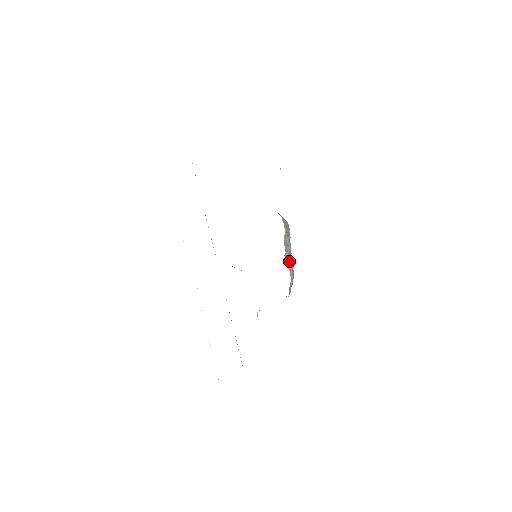
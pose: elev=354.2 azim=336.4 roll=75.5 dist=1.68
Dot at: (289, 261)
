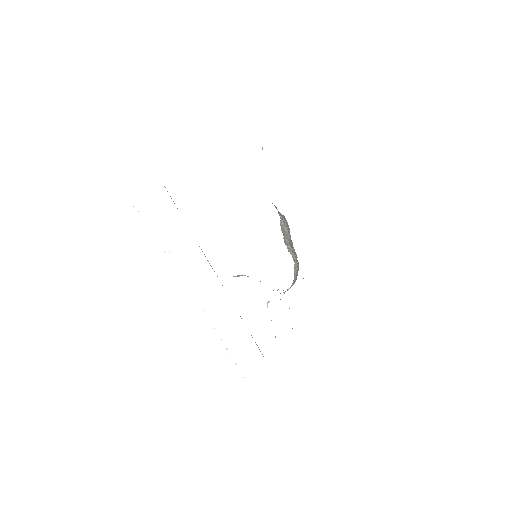
Dot at: (290, 248)
